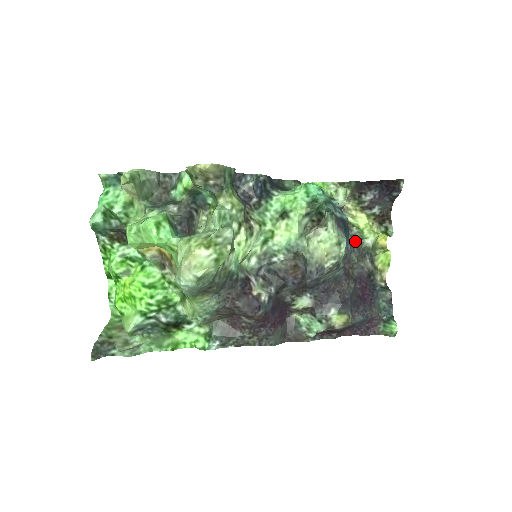
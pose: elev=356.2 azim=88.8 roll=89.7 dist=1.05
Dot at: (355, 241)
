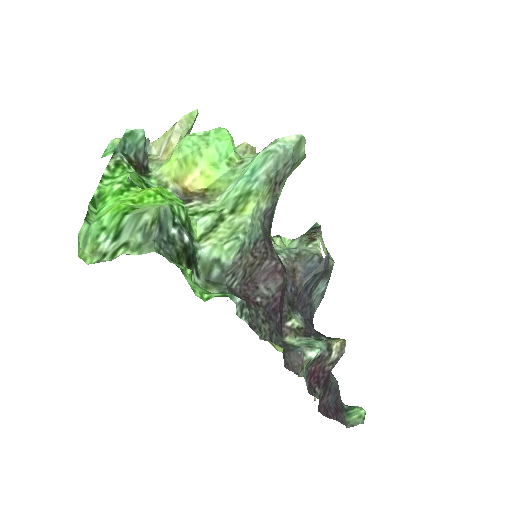
Dot at: occluded
